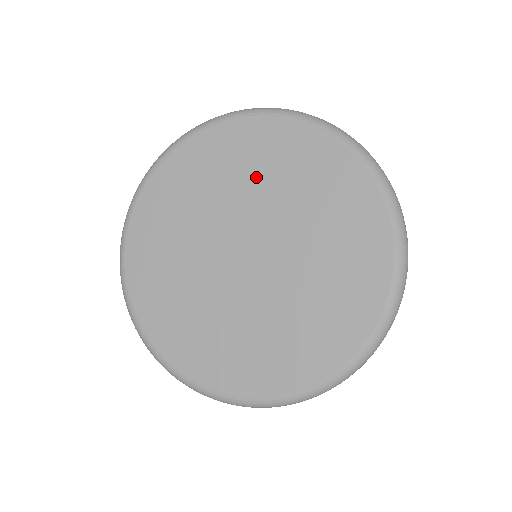
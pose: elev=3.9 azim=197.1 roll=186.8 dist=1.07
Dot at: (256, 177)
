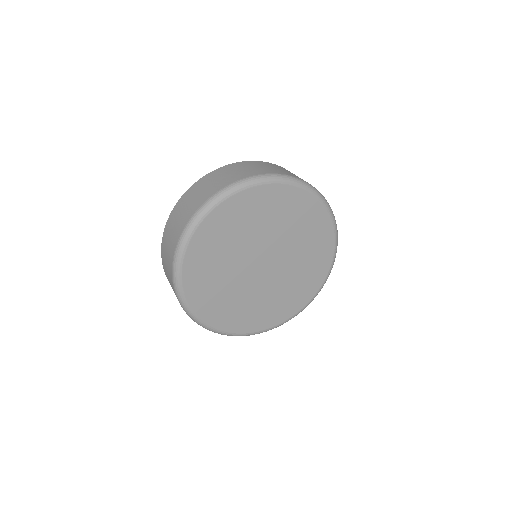
Dot at: (275, 221)
